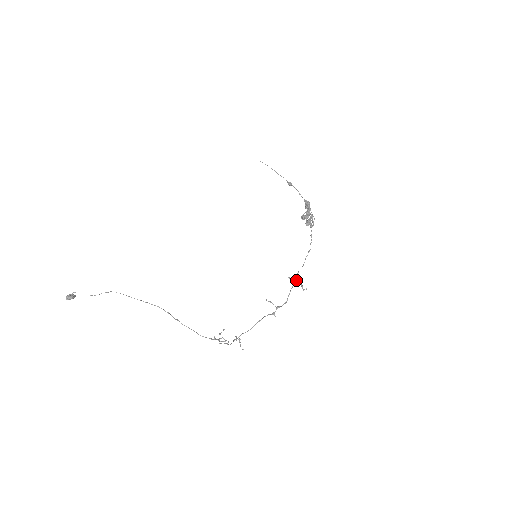
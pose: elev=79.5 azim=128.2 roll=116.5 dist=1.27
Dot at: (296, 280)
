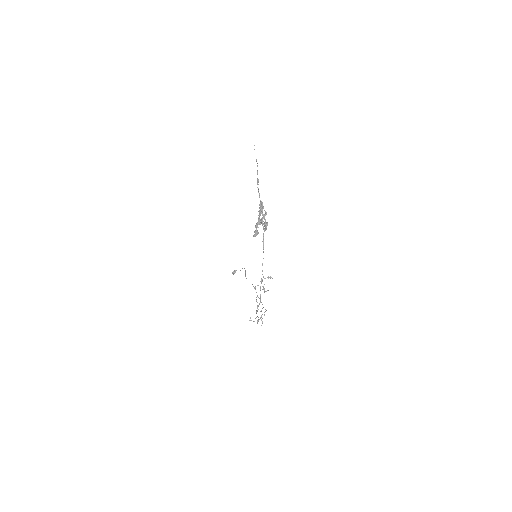
Dot at: (270, 278)
